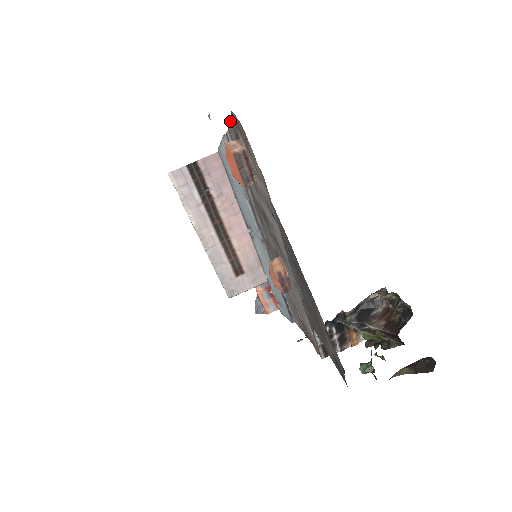
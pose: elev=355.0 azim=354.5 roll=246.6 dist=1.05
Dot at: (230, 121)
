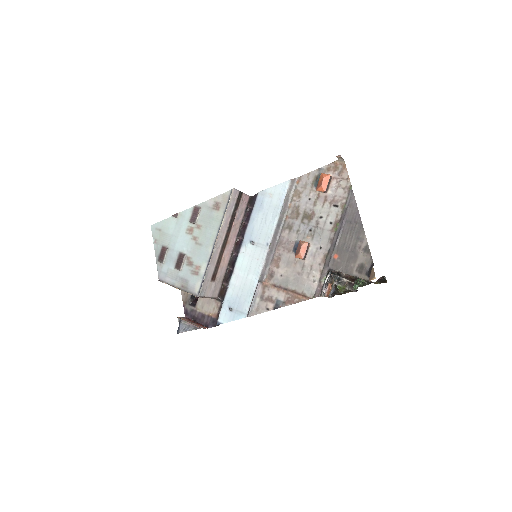
Dot at: (318, 169)
